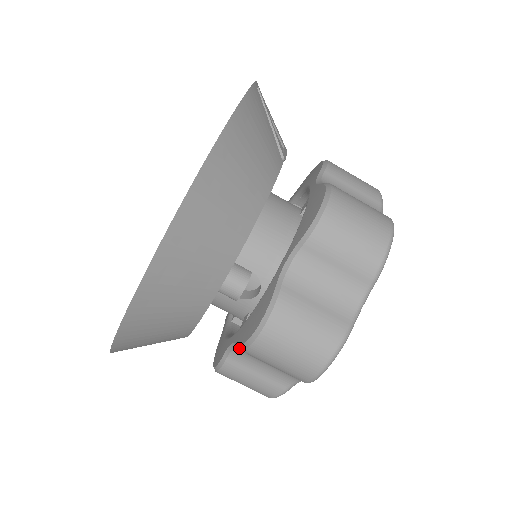
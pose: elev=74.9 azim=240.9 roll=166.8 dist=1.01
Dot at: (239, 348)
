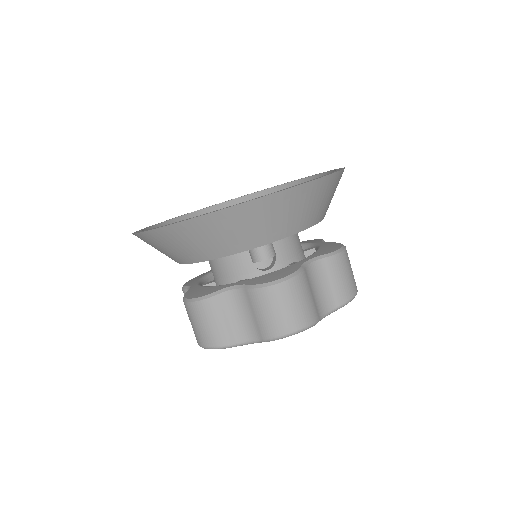
Dot at: (250, 287)
